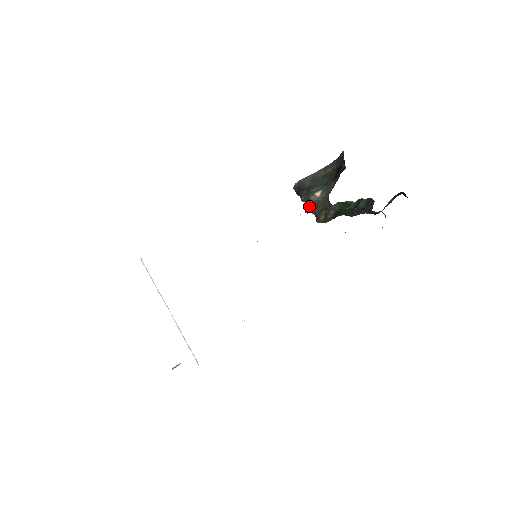
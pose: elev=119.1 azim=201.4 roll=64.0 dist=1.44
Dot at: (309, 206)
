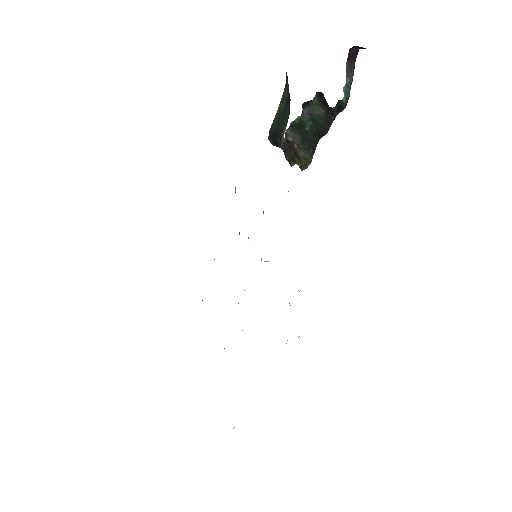
Dot at: (285, 156)
